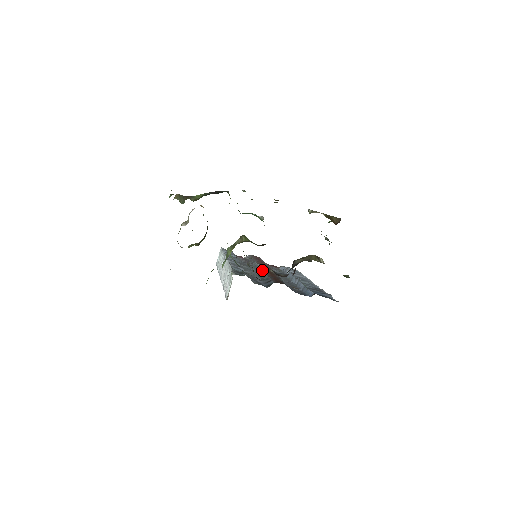
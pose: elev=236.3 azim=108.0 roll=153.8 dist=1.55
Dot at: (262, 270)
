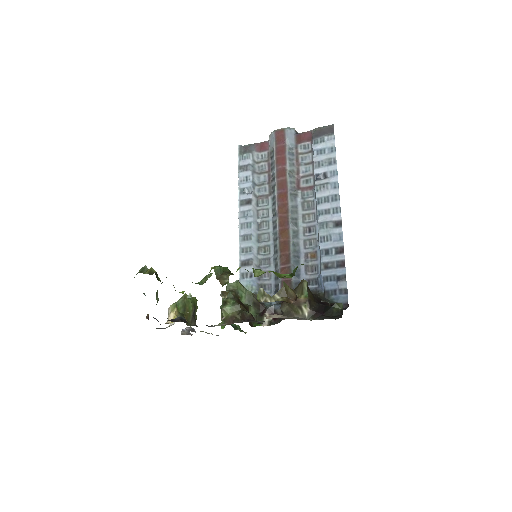
Dot at: (258, 318)
